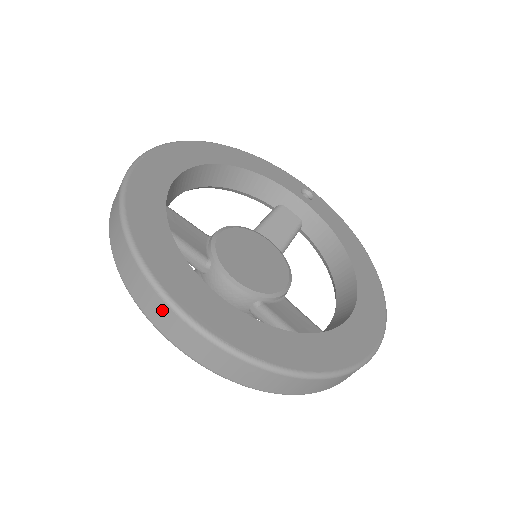
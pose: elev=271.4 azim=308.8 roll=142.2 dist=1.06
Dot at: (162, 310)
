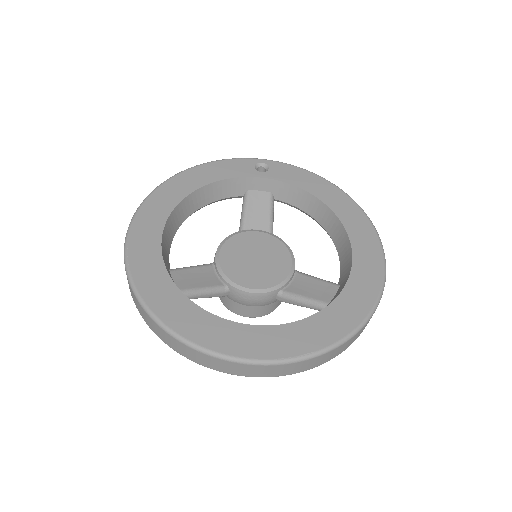
Dot at: (223, 364)
